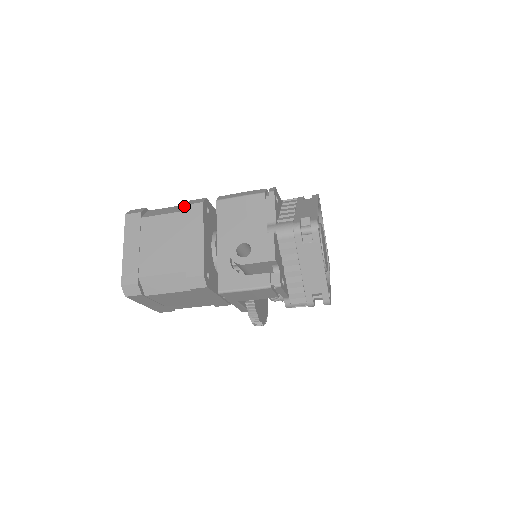
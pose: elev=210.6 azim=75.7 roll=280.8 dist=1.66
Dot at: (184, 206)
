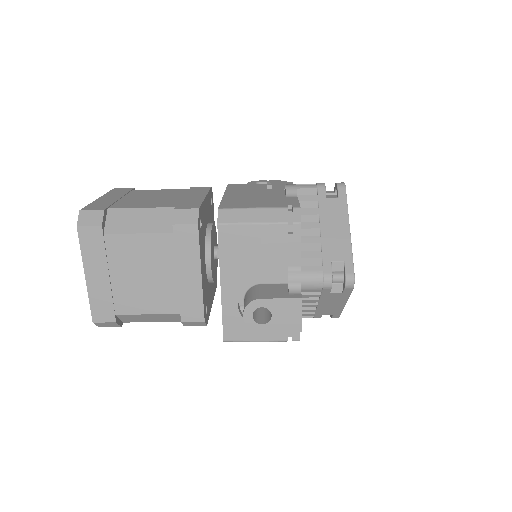
Dot at: (165, 214)
